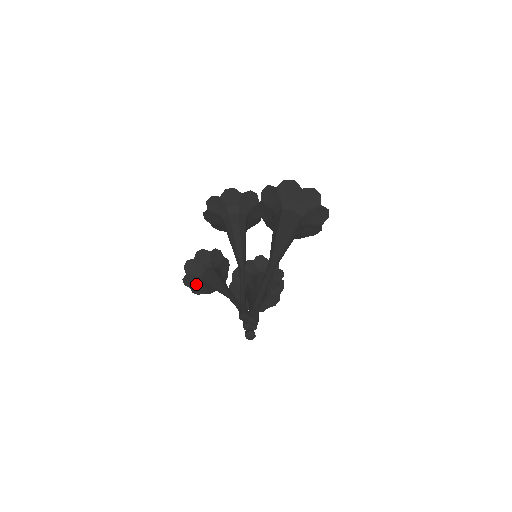
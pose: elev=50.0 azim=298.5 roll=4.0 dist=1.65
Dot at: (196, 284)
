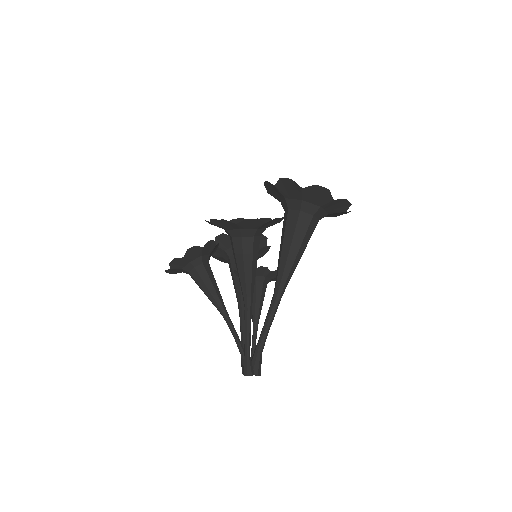
Dot at: (179, 272)
